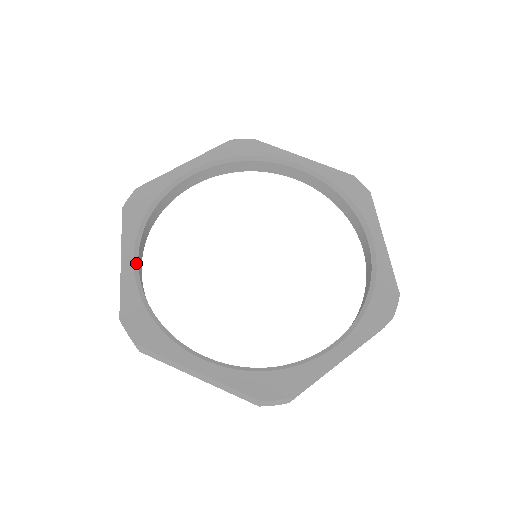
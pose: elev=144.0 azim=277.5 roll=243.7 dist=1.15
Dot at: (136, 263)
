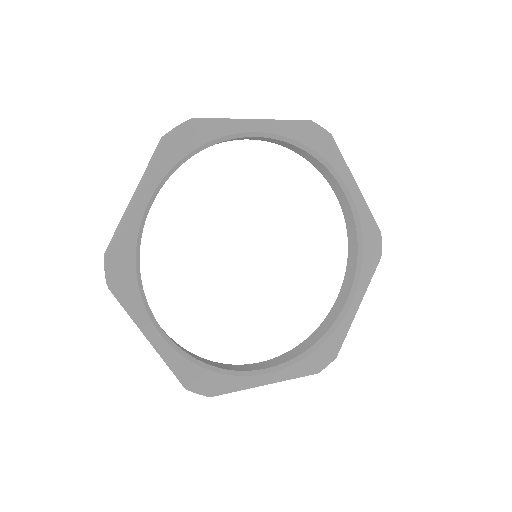
Dot at: (163, 334)
